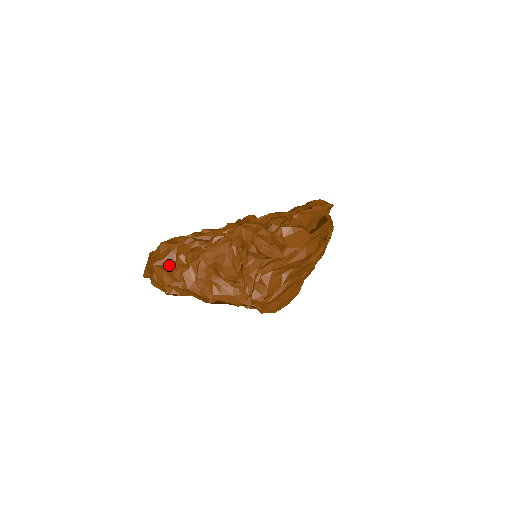
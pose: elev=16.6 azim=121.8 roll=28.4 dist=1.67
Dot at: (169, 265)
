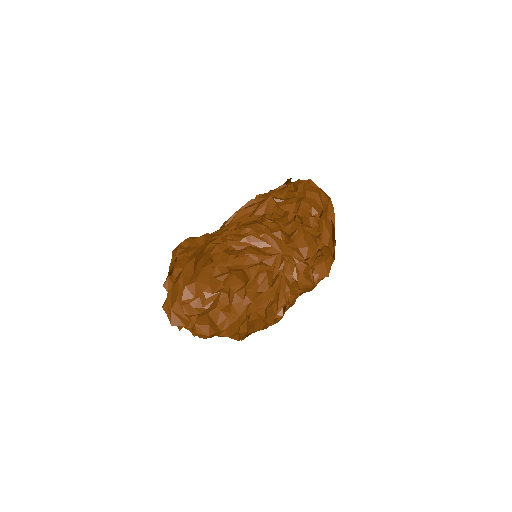
Dot at: (211, 314)
